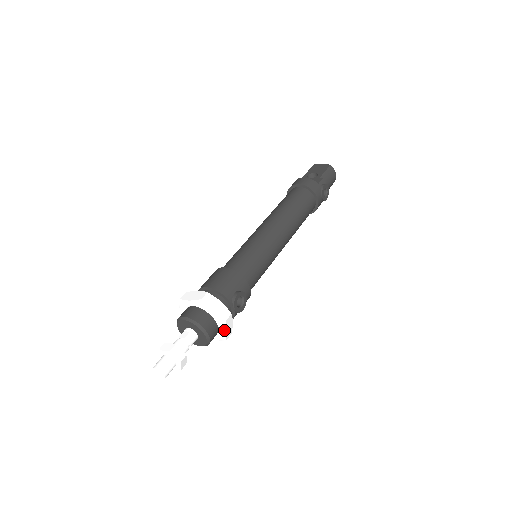
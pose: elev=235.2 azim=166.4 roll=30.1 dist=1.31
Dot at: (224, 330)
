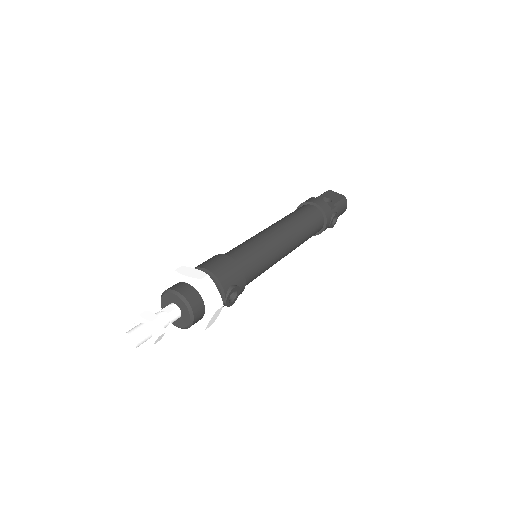
Dot at: (209, 319)
